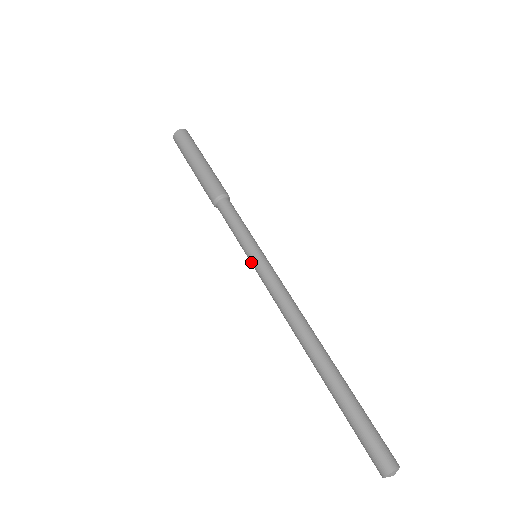
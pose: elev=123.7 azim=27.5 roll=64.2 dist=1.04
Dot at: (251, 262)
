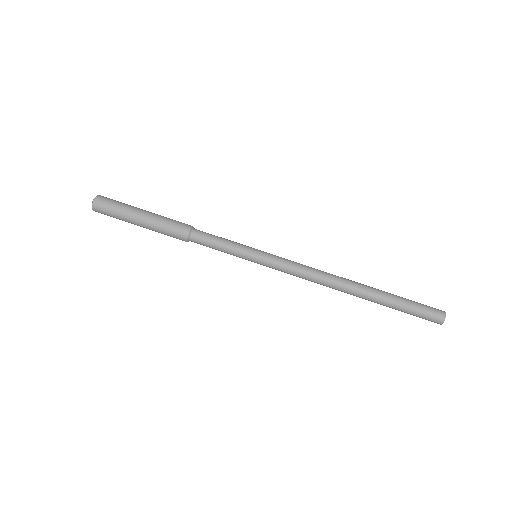
Dot at: (258, 263)
